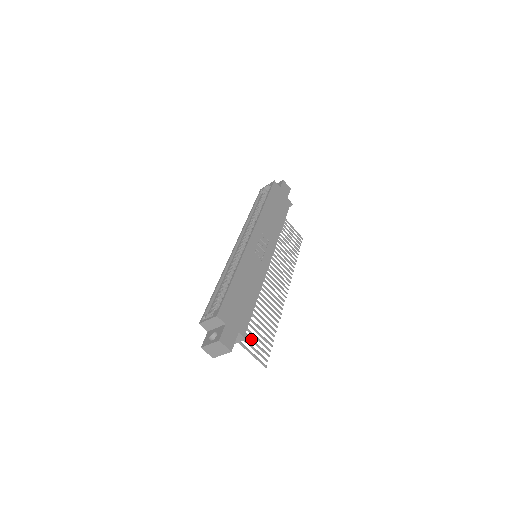
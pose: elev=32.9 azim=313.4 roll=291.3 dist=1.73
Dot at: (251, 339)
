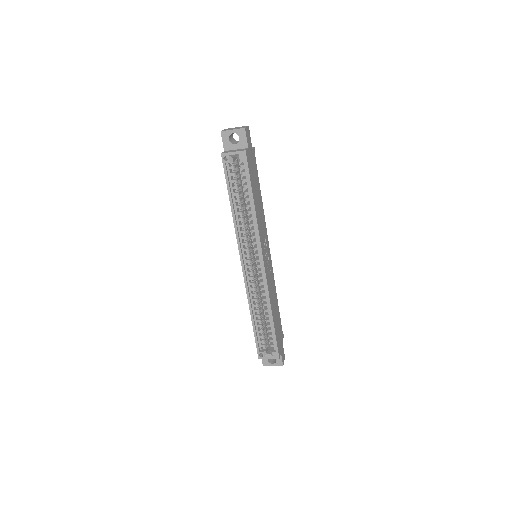
Dot at: occluded
